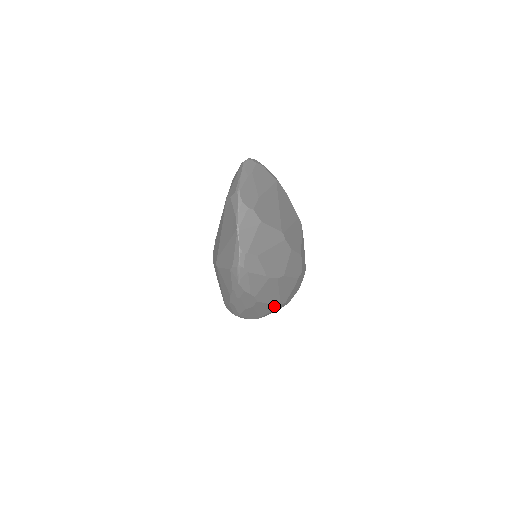
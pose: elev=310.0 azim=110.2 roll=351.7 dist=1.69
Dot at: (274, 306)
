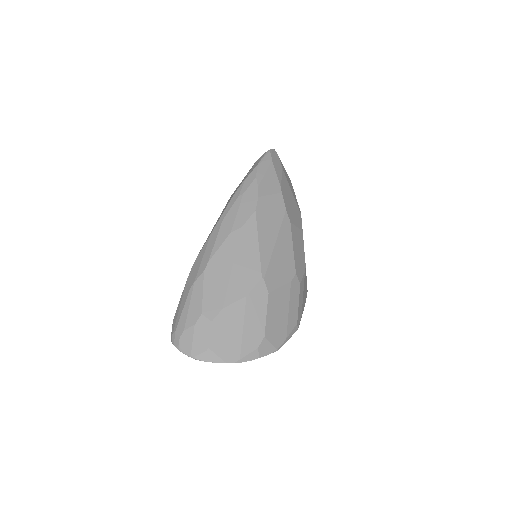
Dot at: (257, 270)
